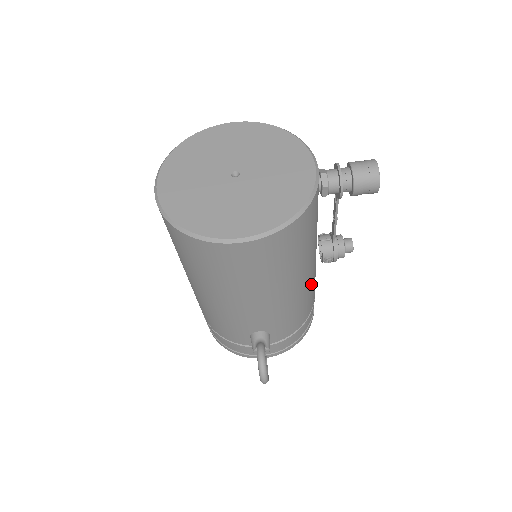
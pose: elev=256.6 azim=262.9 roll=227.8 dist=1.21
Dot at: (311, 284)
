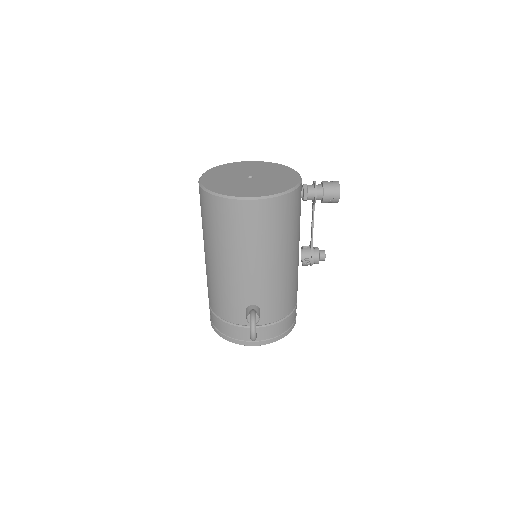
Dot at: (294, 276)
